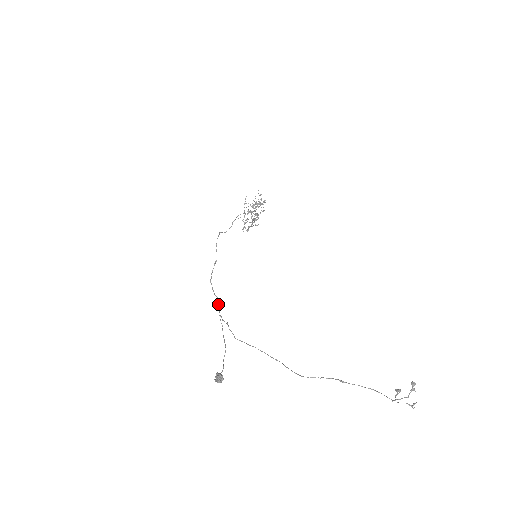
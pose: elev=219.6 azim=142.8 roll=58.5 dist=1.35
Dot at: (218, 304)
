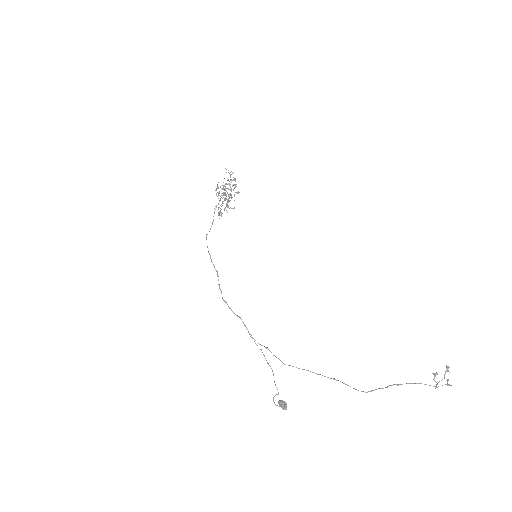
Dot at: (244, 325)
